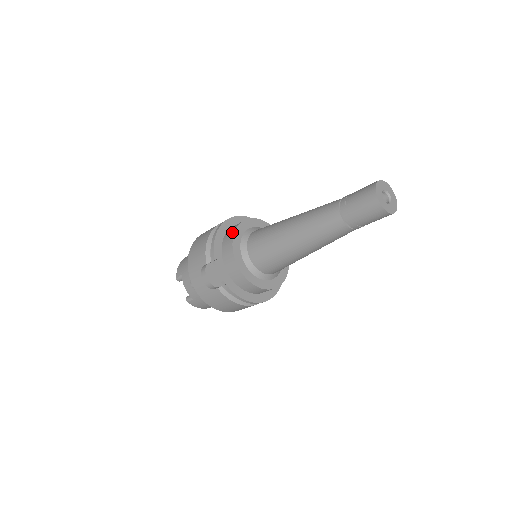
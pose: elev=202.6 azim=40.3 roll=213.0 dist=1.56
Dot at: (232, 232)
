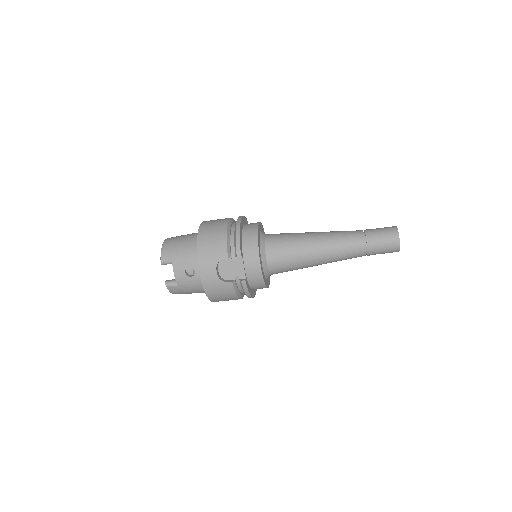
Dot at: (254, 233)
